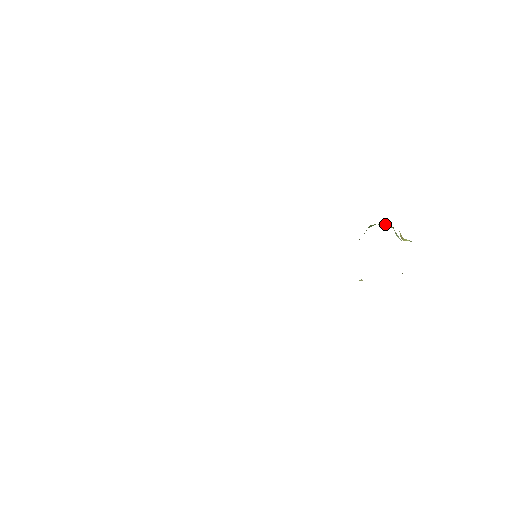
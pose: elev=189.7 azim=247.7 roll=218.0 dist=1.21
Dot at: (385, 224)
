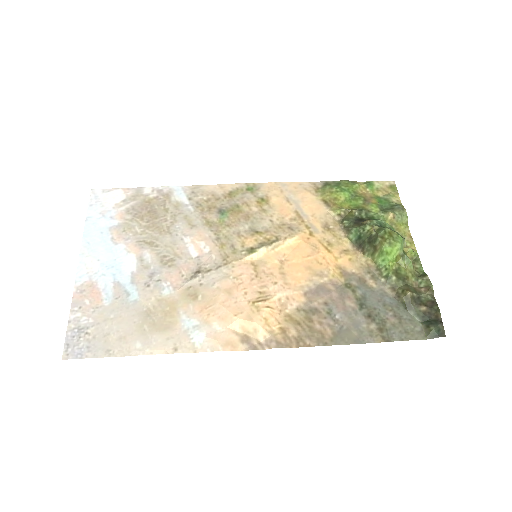
Dot at: (397, 251)
